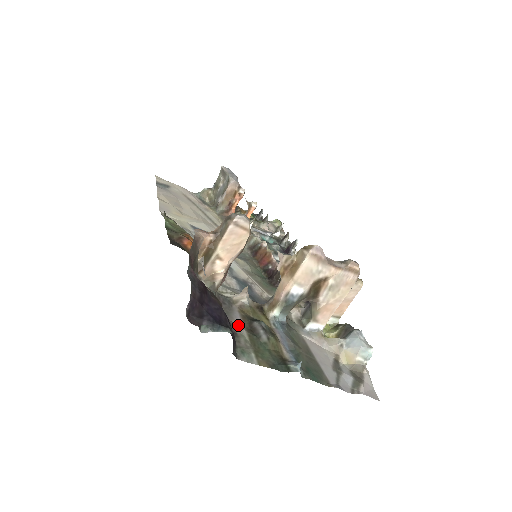
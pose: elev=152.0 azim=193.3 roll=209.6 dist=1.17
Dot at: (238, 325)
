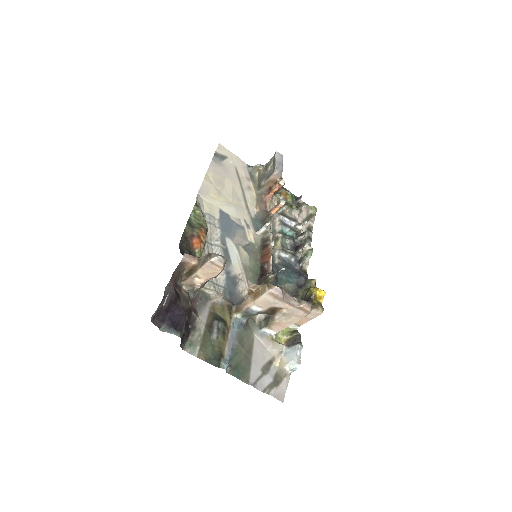
Dot at: (202, 320)
